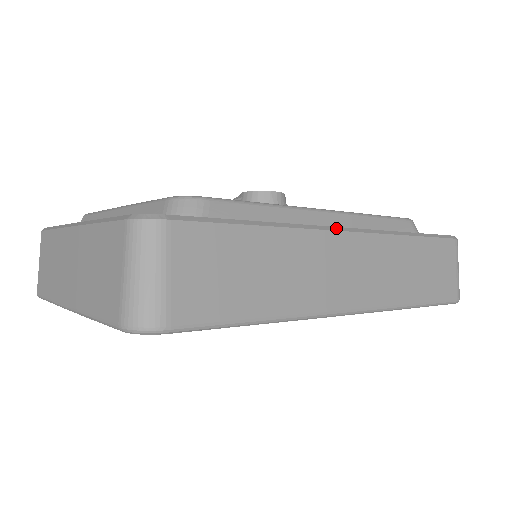
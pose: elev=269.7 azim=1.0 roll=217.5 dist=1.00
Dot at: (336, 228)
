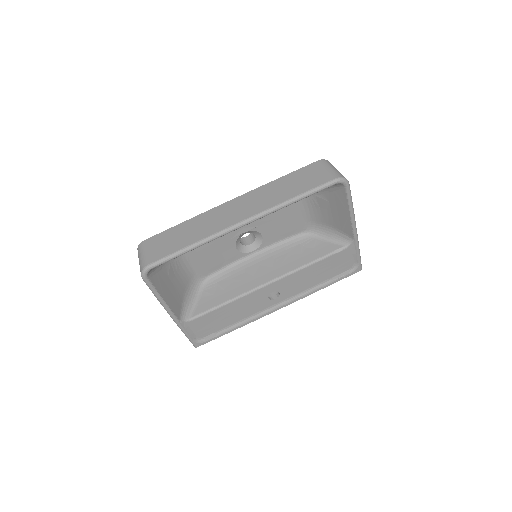
Dot at: (222, 204)
